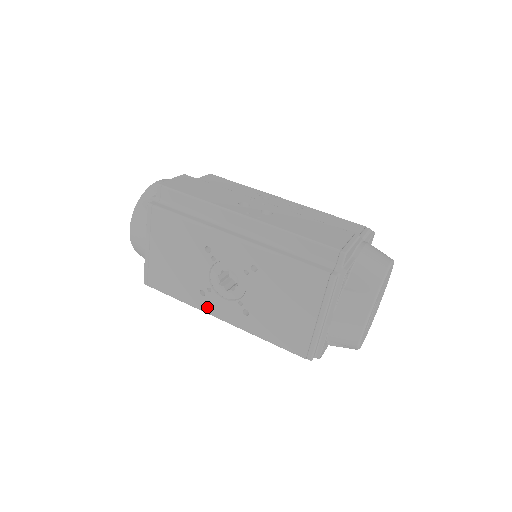
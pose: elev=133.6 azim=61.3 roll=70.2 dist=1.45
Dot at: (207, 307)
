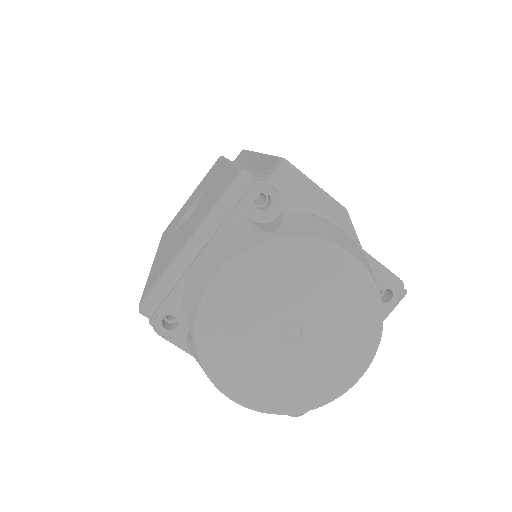
Dot at: occluded
